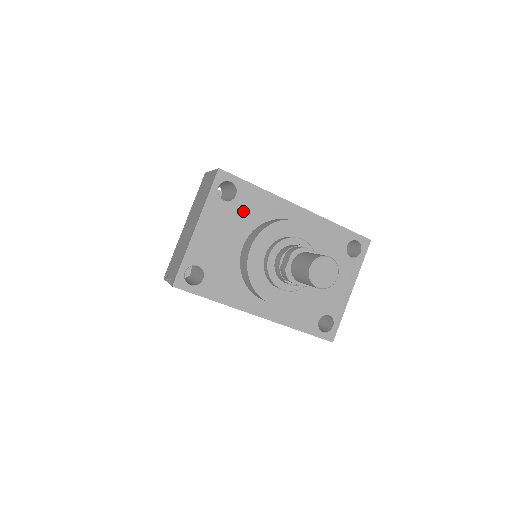
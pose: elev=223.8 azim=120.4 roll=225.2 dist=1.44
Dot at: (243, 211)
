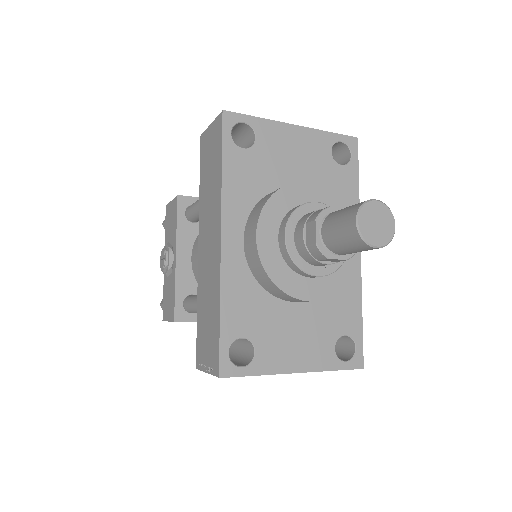
Dot at: (330, 178)
